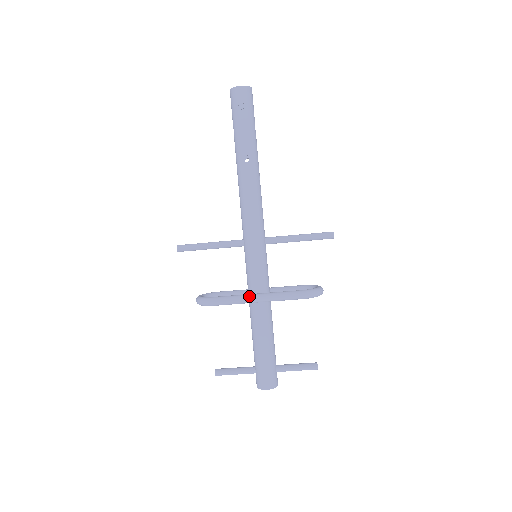
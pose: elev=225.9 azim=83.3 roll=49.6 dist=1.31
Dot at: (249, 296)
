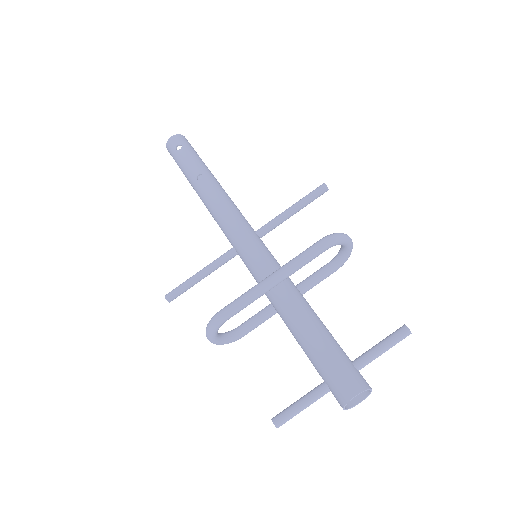
Dot at: (260, 282)
